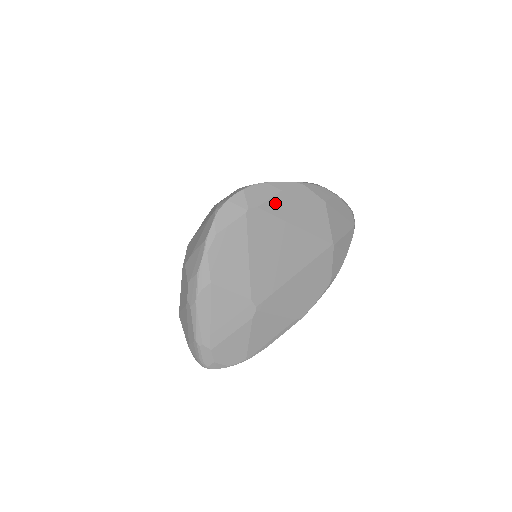
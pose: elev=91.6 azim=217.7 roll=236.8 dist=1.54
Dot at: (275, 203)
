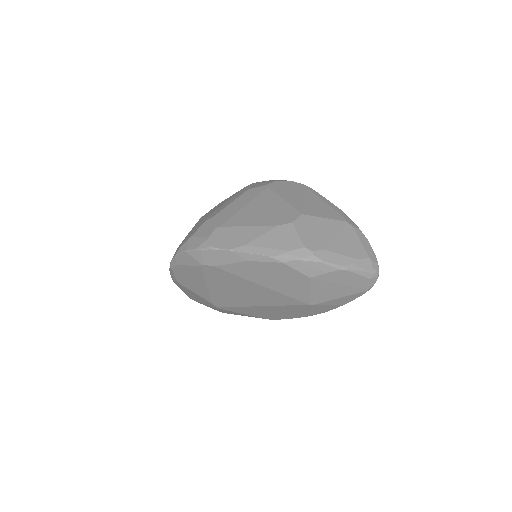
Dot at: (237, 267)
